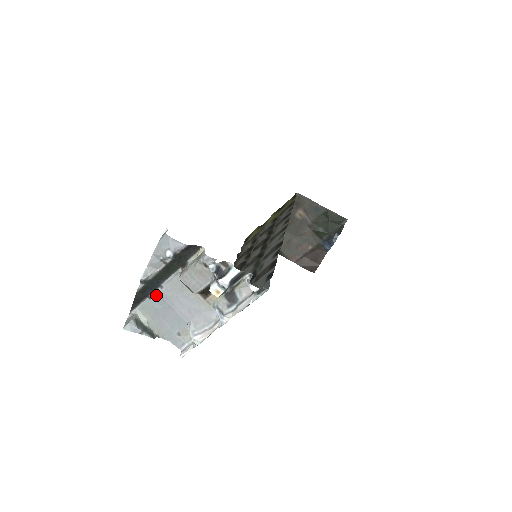
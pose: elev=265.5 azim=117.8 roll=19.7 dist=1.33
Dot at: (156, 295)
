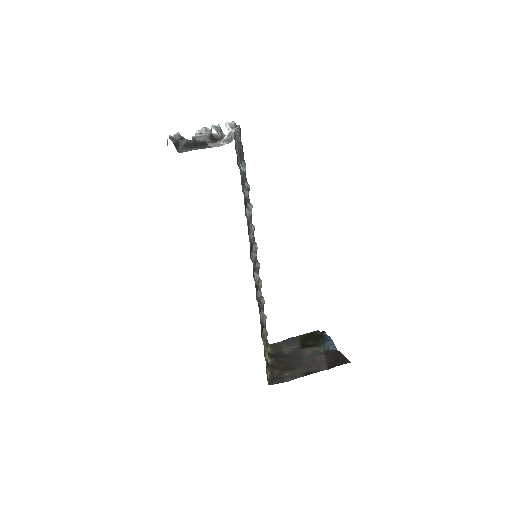
Dot at: occluded
